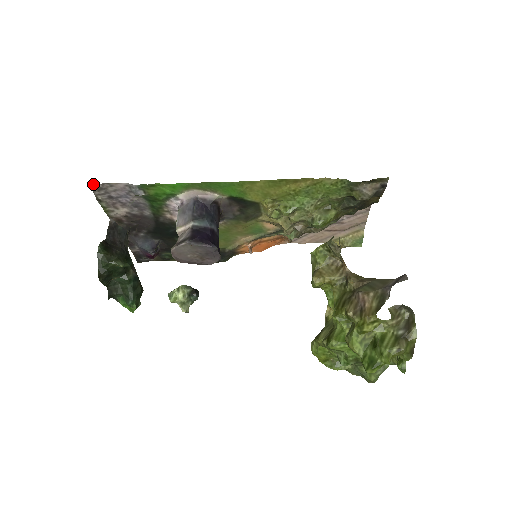
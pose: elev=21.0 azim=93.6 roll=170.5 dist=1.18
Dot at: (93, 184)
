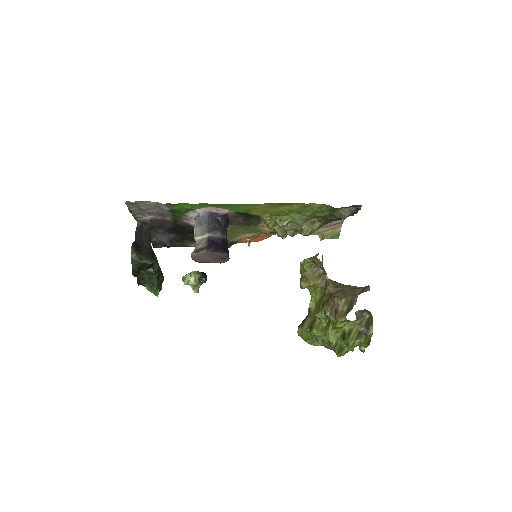
Dot at: (128, 201)
